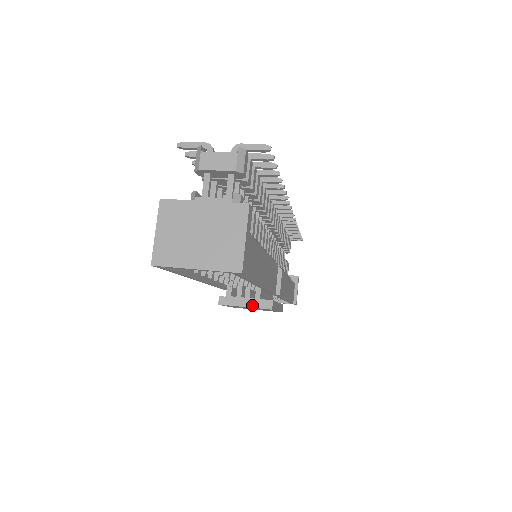
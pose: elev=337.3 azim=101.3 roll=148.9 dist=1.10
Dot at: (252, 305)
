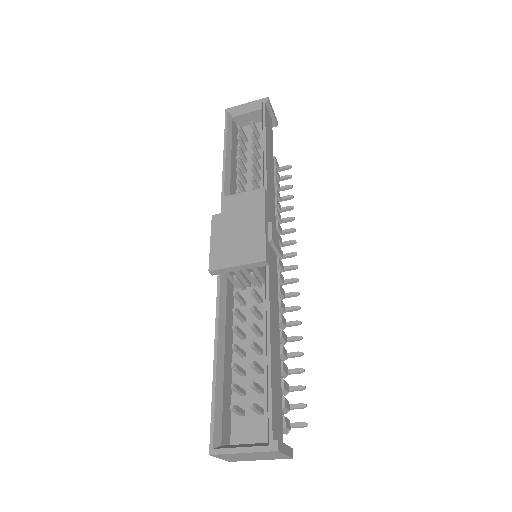
Dot at: (248, 193)
